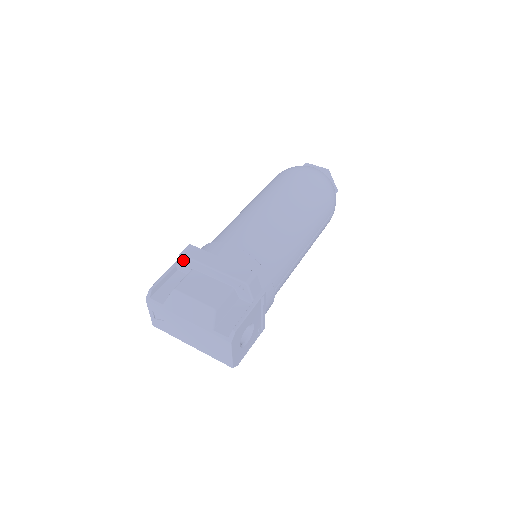
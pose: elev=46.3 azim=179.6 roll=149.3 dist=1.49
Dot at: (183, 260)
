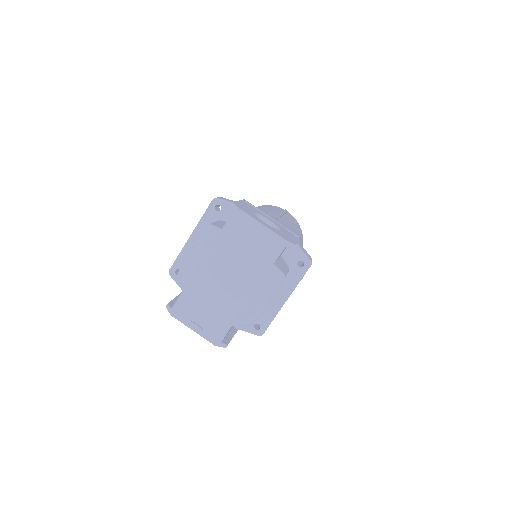
Dot at: (177, 275)
